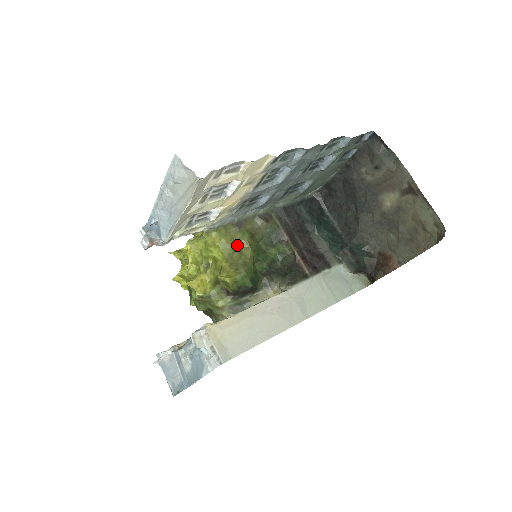
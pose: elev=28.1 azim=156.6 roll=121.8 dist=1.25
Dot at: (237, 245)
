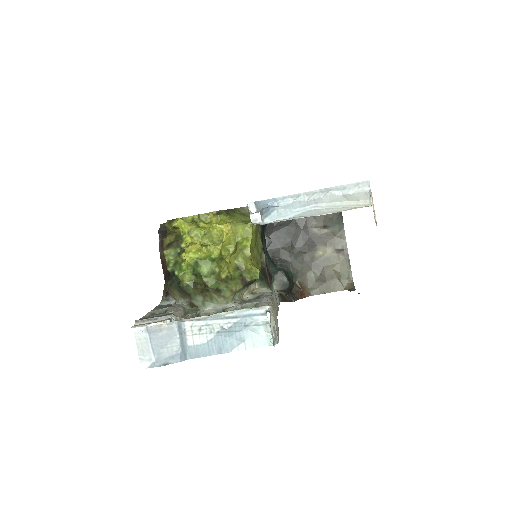
Dot at: (257, 242)
